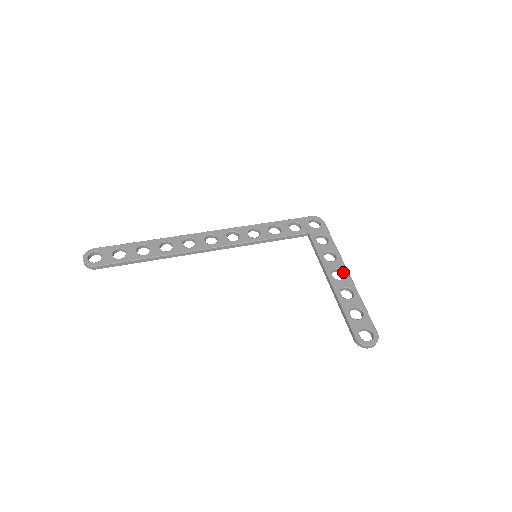
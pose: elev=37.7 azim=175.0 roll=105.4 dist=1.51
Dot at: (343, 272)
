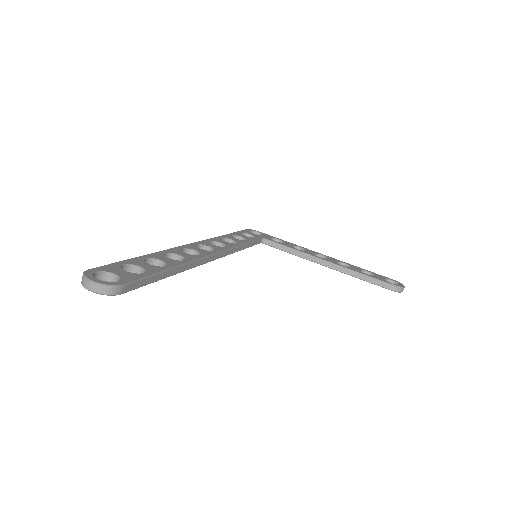
Dot at: (321, 255)
